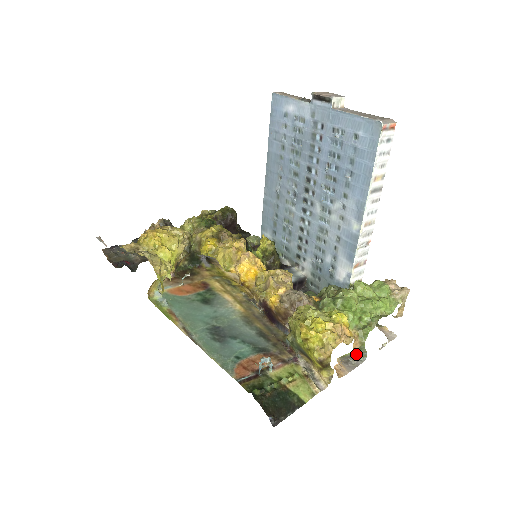
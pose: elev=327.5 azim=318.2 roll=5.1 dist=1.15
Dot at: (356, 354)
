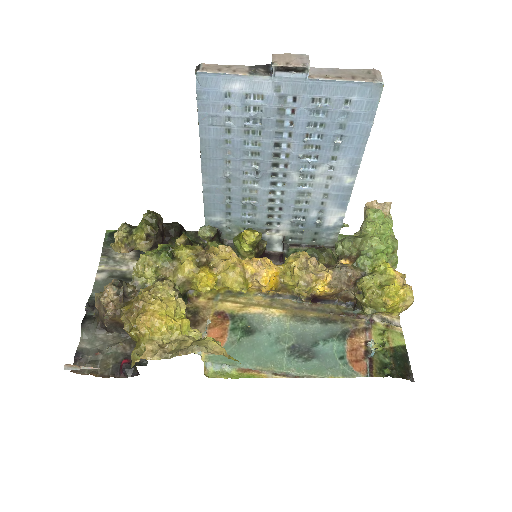
Dot at: occluded
